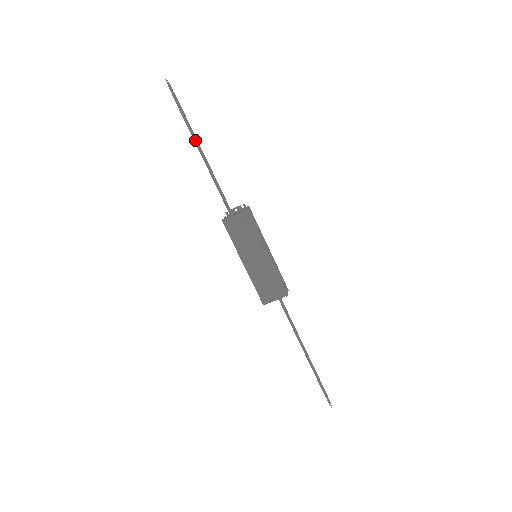
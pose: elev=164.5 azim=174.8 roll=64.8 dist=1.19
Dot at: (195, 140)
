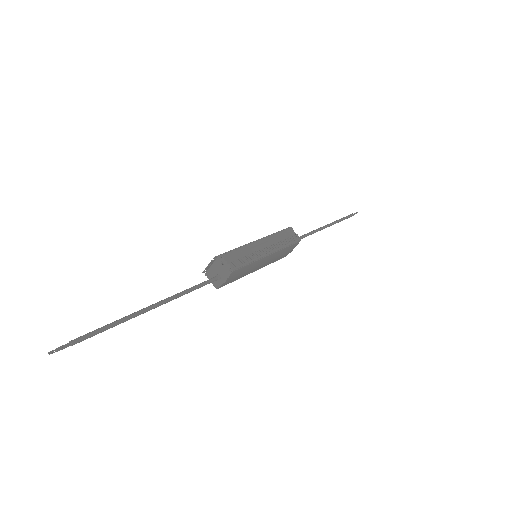
Dot at: occluded
